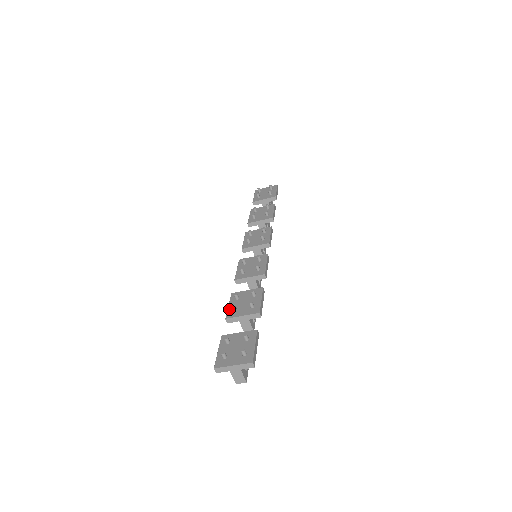
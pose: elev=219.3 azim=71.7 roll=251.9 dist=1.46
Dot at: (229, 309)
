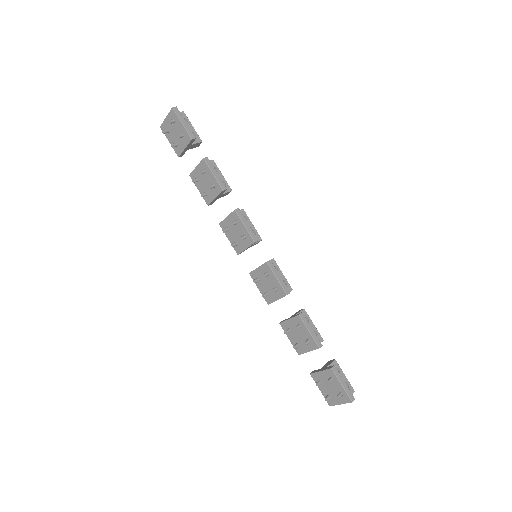
Dot at: (293, 344)
